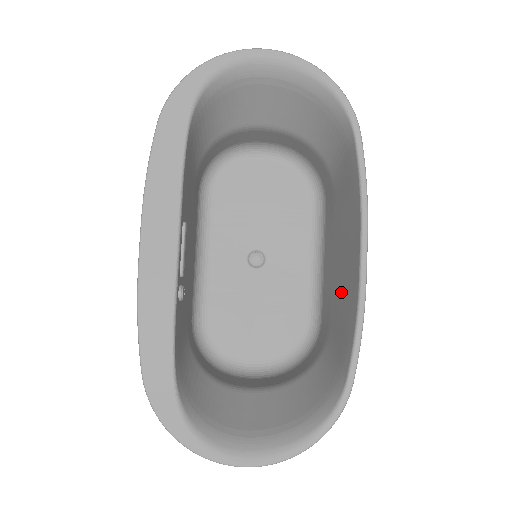
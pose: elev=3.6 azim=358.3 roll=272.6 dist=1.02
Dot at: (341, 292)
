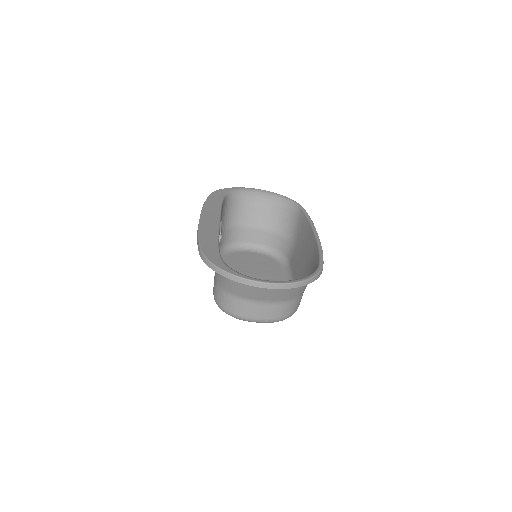
Dot at: (307, 263)
